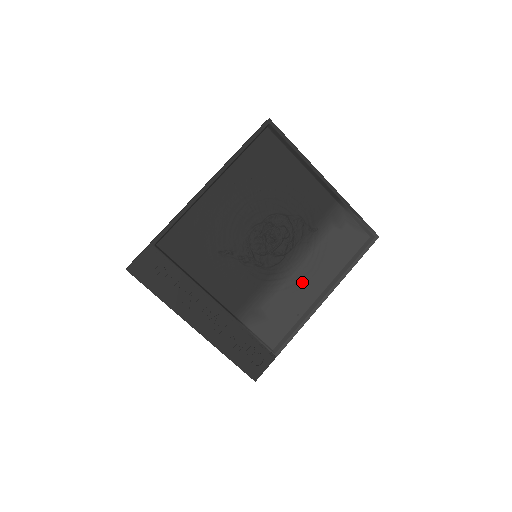
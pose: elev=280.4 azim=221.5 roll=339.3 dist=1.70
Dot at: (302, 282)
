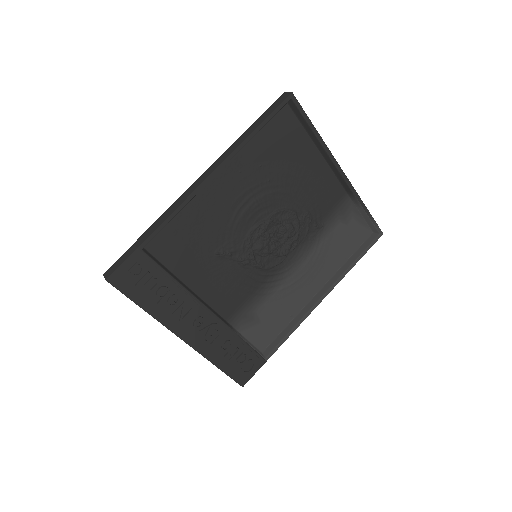
Dot at: (300, 282)
